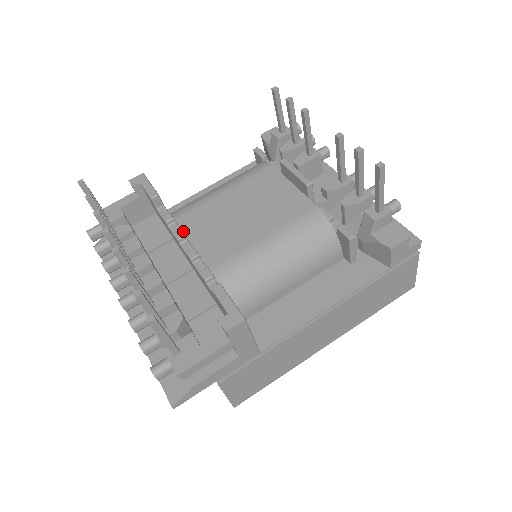
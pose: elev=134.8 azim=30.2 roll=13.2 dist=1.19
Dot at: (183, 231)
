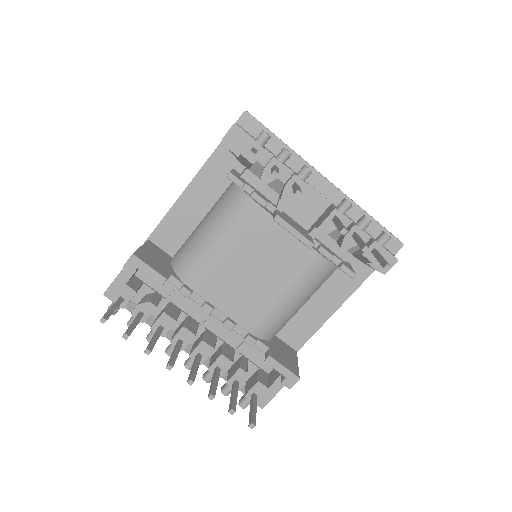
Dot at: (206, 300)
